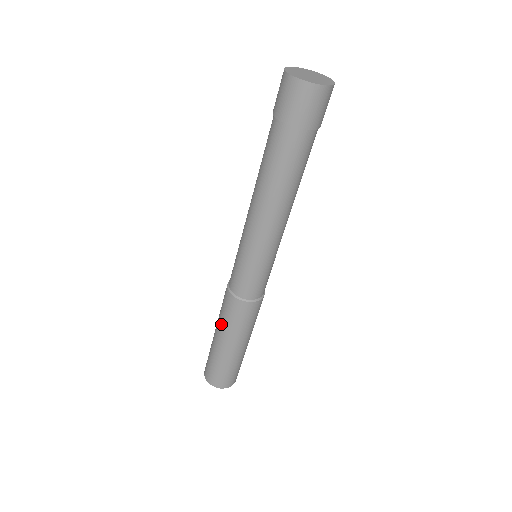
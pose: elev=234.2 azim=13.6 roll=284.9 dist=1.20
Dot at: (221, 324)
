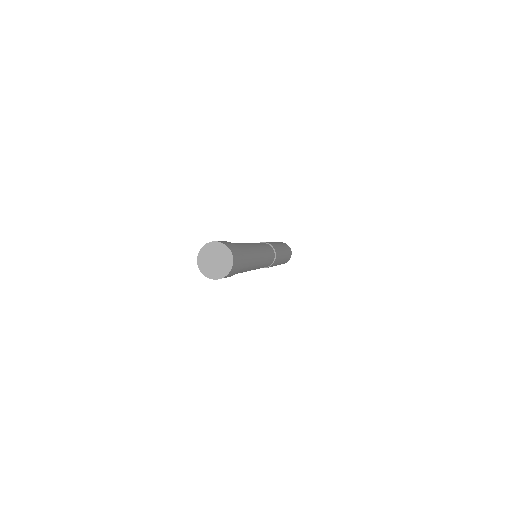
Dot at: occluded
